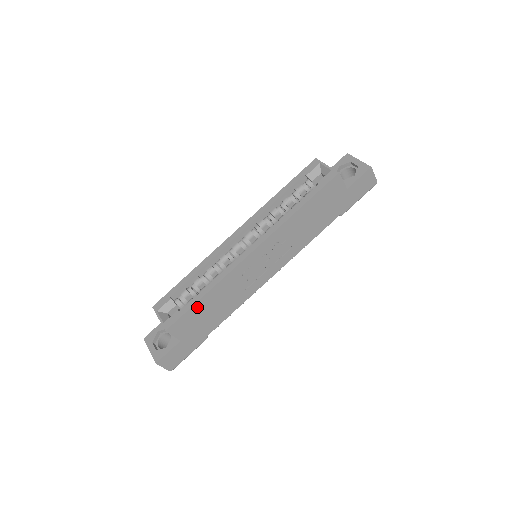
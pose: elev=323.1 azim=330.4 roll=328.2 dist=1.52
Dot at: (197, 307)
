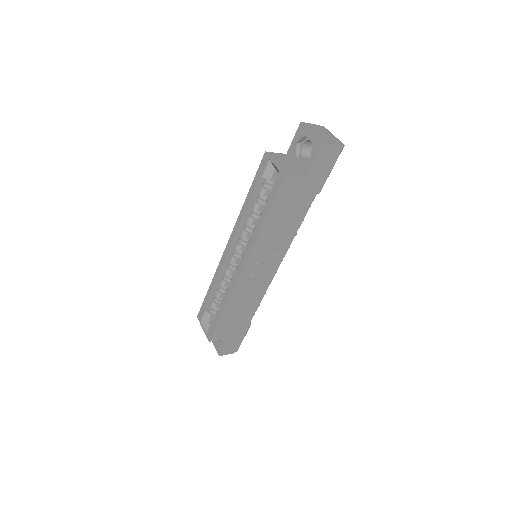
Dot at: (223, 319)
